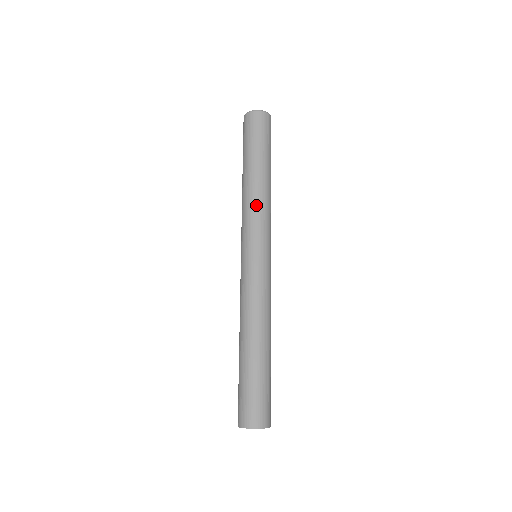
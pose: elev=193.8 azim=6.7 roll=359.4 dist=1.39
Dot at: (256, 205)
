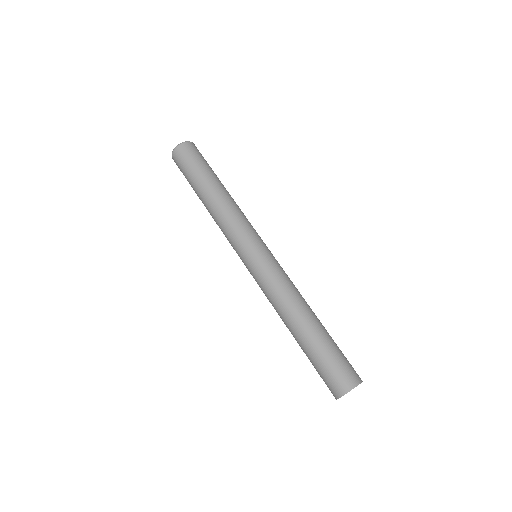
Dot at: (233, 213)
